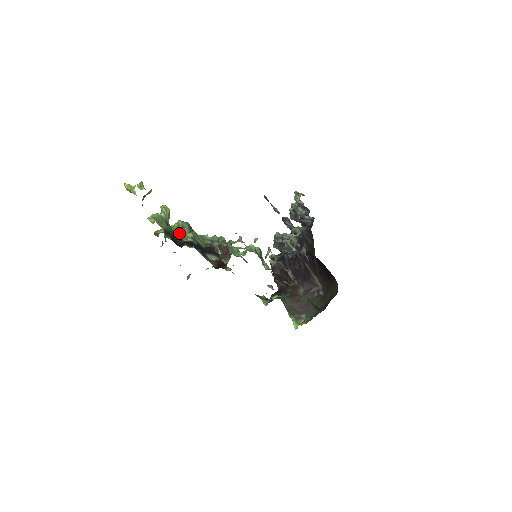
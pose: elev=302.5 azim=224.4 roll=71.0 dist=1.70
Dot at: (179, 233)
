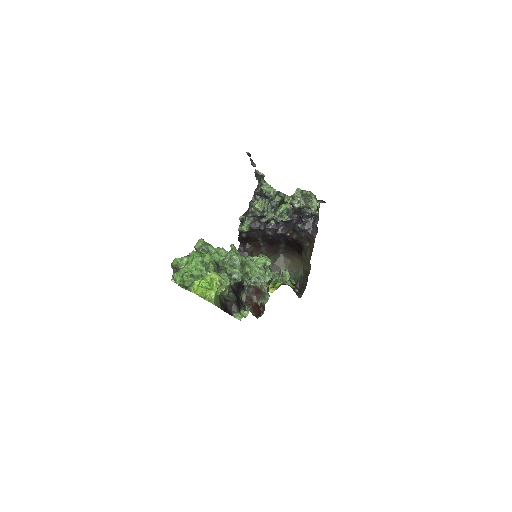
Dot at: occluded
